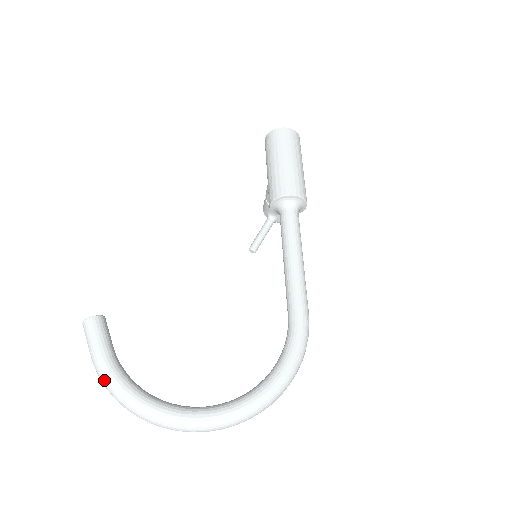
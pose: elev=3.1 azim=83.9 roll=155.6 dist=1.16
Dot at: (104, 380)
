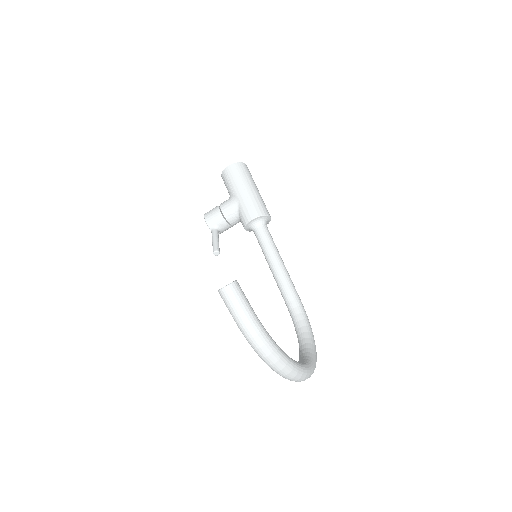
Dot at: (263, 338)
